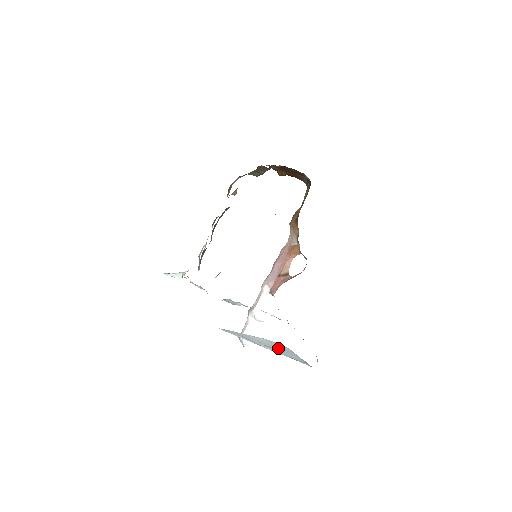
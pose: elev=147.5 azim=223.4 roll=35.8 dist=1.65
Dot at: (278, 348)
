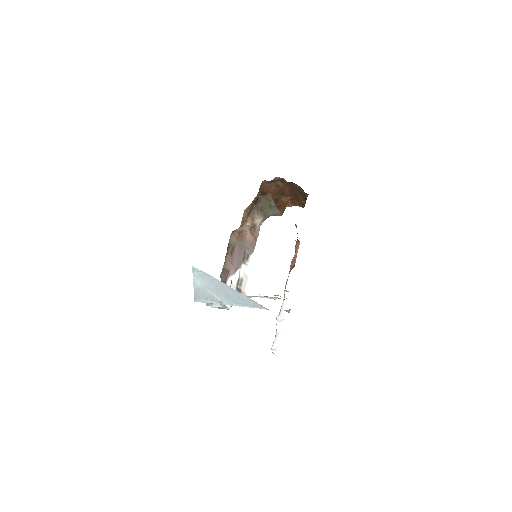
Dot at: (218, 289)
